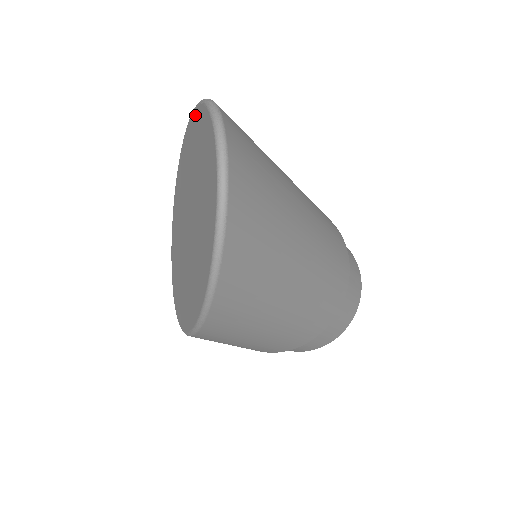
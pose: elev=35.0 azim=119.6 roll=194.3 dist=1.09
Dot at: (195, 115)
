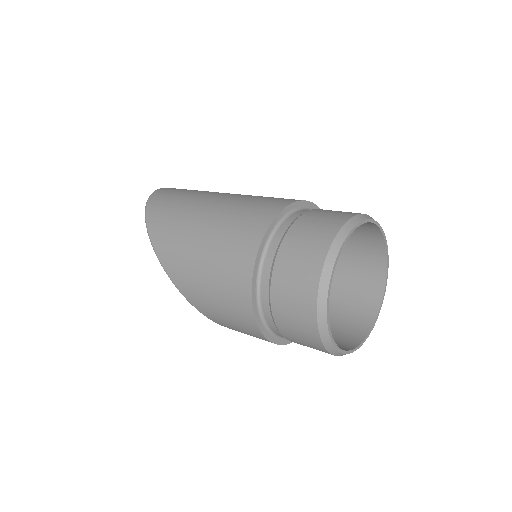
Dot at: occluded
